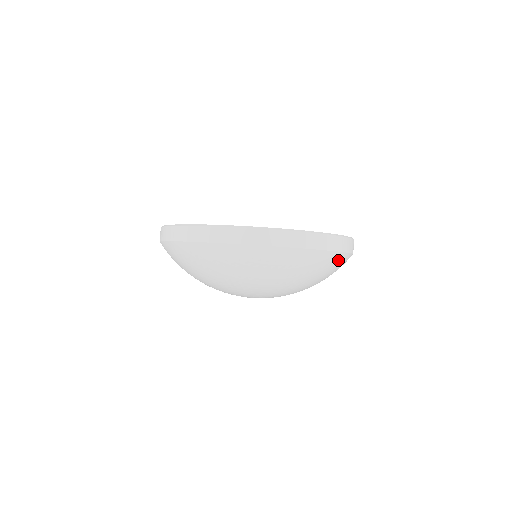
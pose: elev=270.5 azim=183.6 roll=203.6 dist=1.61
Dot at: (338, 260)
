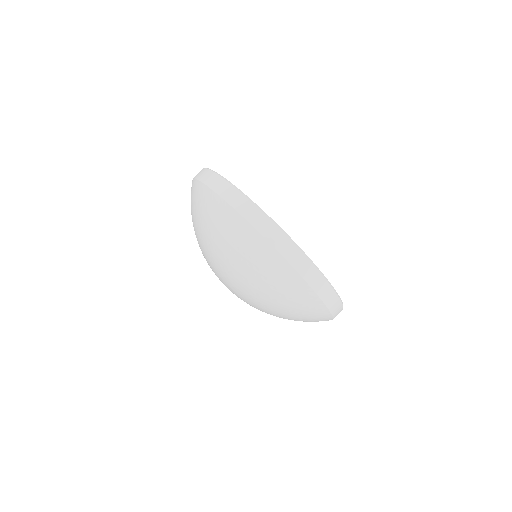
Dot at: occluded
